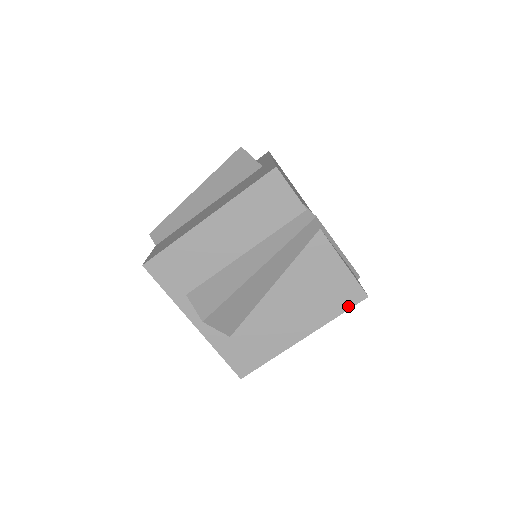
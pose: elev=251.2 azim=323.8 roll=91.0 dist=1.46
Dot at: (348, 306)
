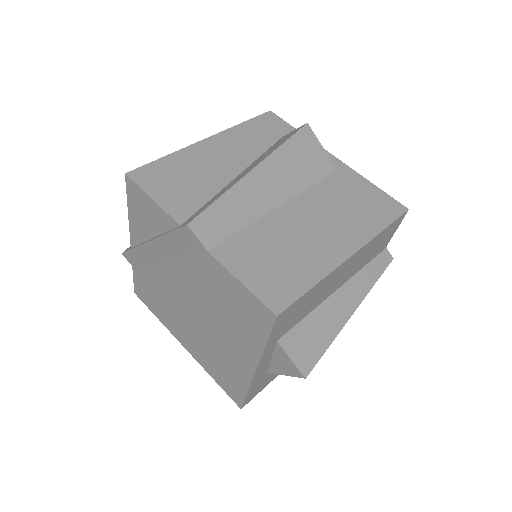
Dot at: occluded
